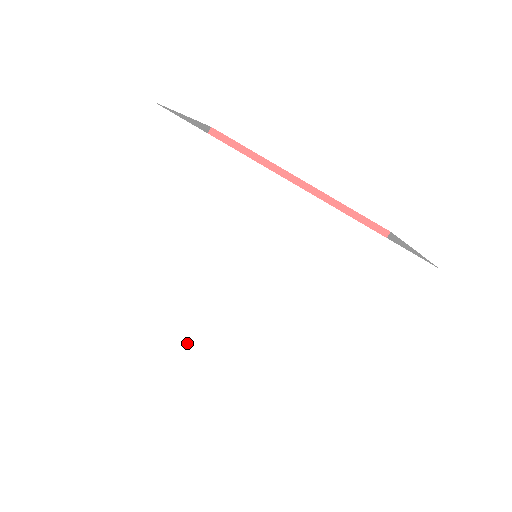
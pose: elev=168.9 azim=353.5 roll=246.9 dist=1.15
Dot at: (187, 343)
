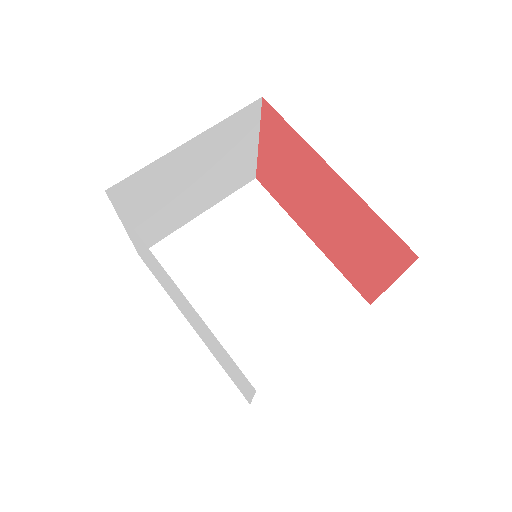
Dot at: (184, 315)
